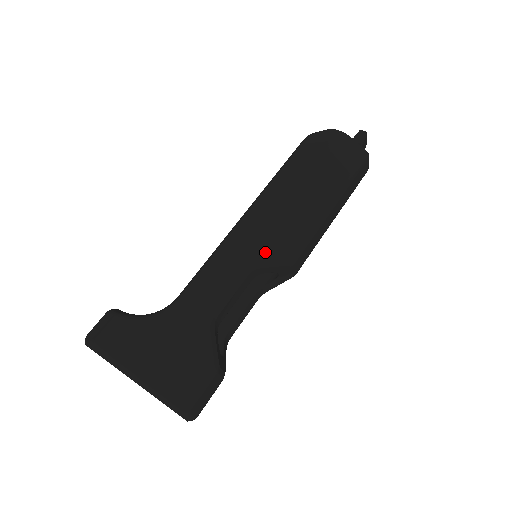
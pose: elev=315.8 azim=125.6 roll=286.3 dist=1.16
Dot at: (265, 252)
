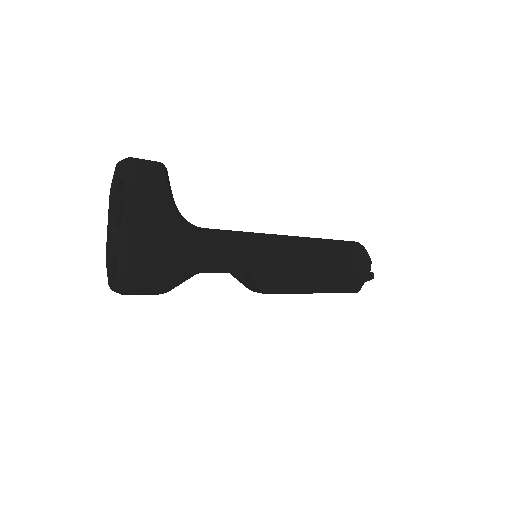
Dot at: (266, 275)
